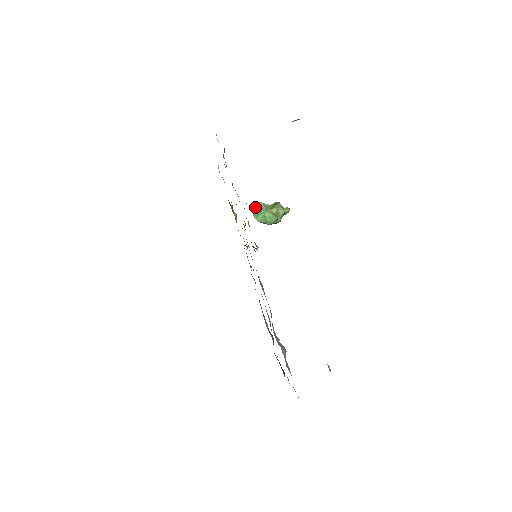
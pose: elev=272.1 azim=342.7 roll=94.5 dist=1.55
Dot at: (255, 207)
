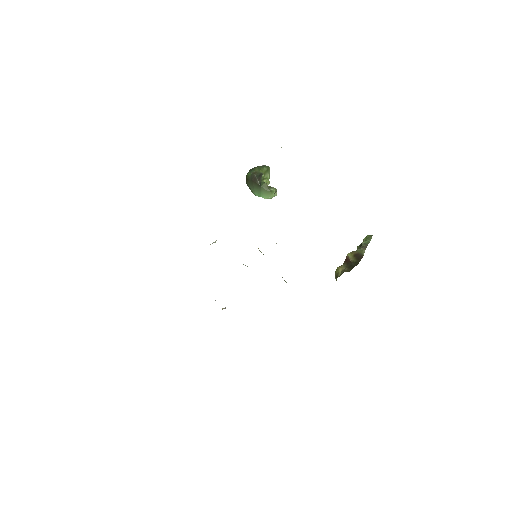
Dot at: (273, 196)
